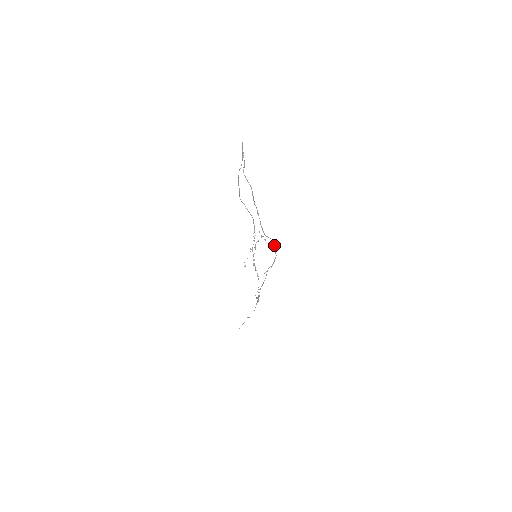
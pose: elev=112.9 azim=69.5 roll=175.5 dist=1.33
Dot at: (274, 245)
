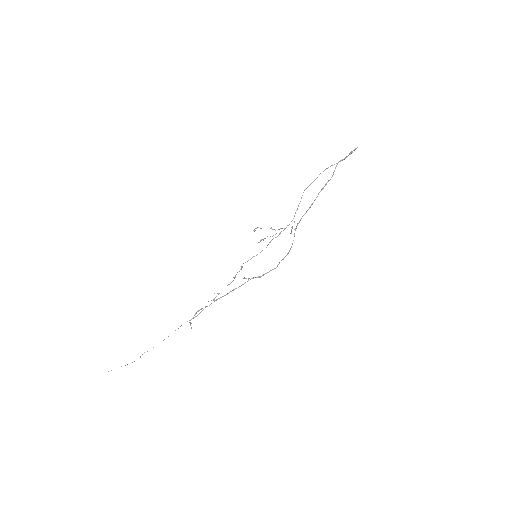
Dot at: (288, 252)
